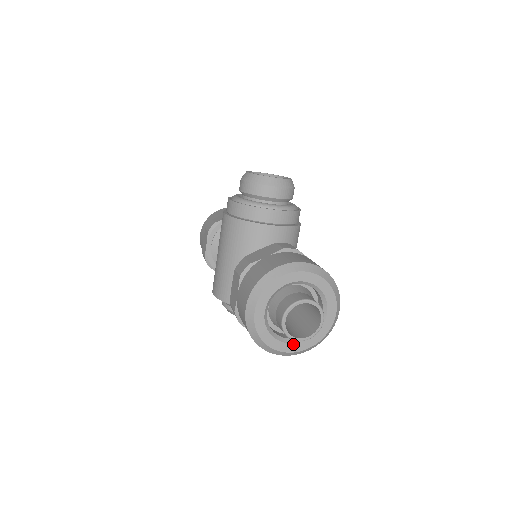
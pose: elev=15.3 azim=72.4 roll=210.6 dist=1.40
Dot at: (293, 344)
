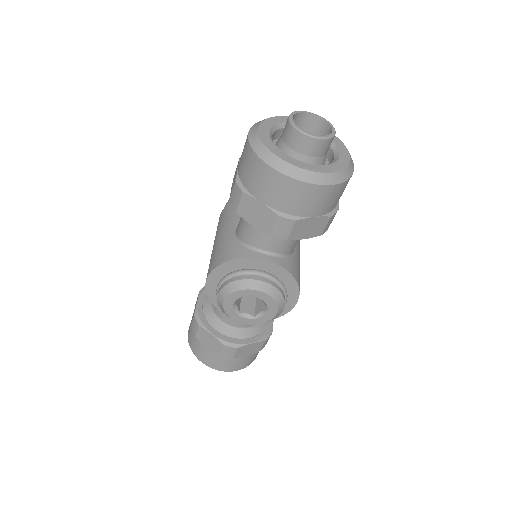
Dot at: (308, 164)
